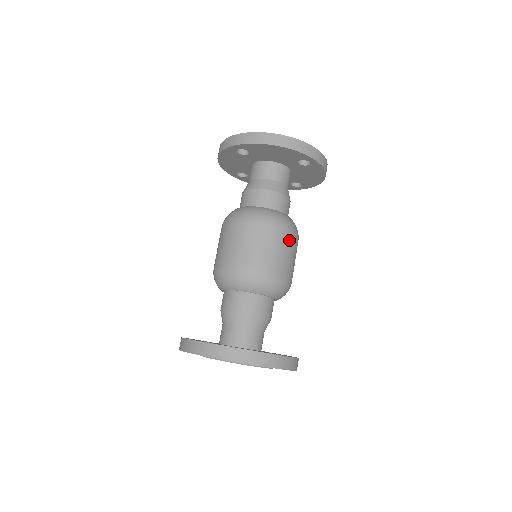
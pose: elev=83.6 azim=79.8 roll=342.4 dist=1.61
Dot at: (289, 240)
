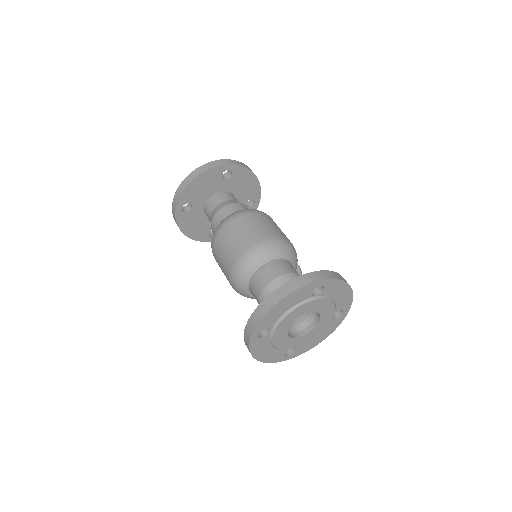
Dot at: (257, 217)
